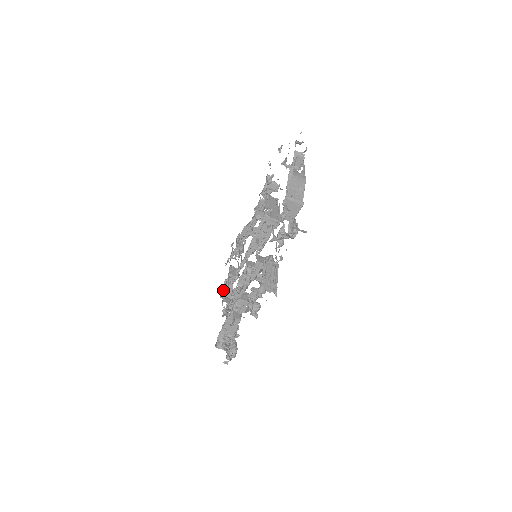
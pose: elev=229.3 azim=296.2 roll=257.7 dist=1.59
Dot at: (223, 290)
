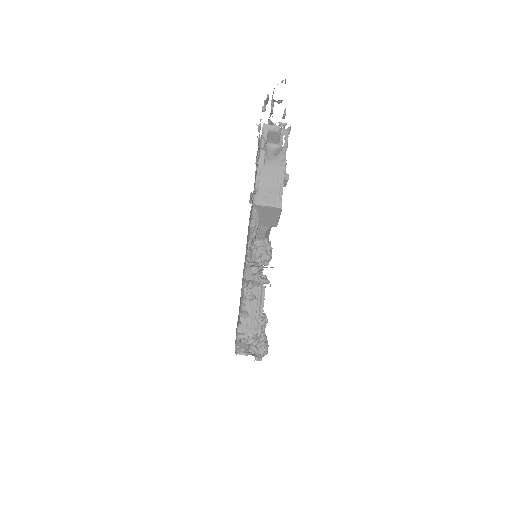
Dot at: occluded
